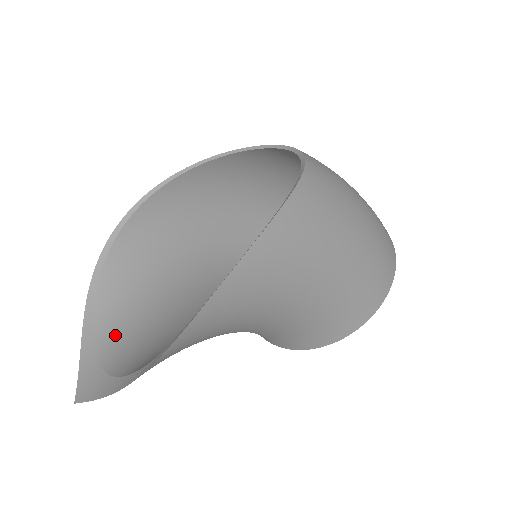
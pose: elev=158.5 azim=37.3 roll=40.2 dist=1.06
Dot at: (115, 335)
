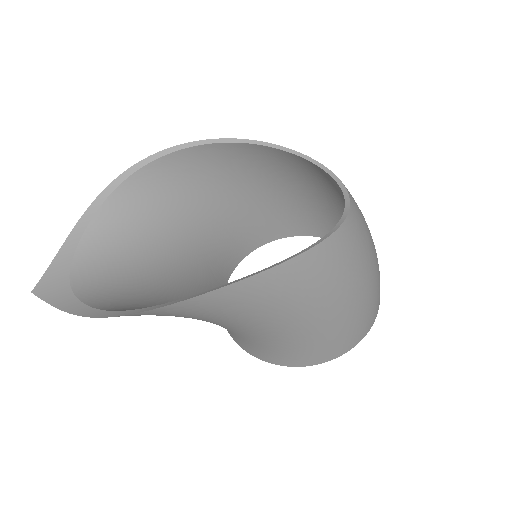
Dot at: (97, 253)
